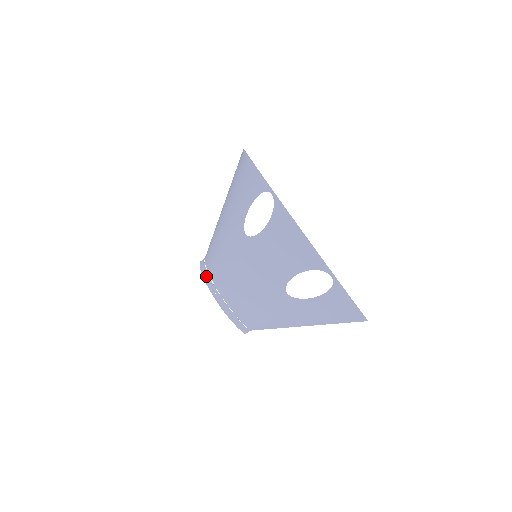
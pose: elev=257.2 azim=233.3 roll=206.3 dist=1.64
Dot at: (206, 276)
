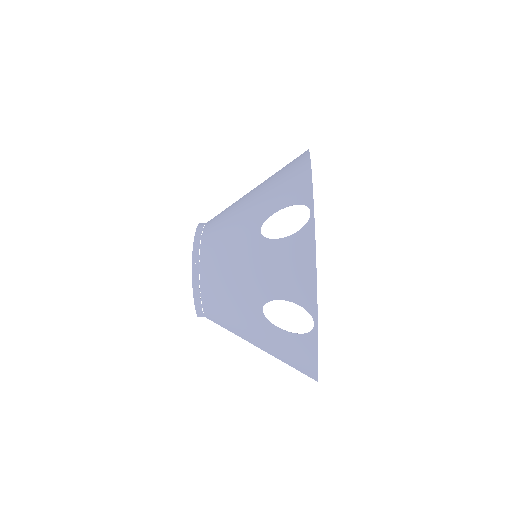
Dot at: (197, 242)
